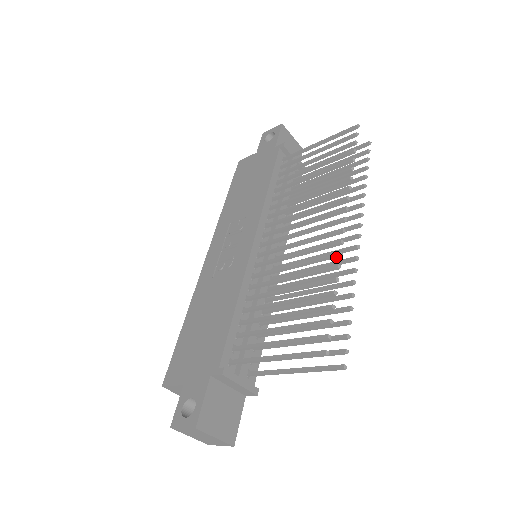
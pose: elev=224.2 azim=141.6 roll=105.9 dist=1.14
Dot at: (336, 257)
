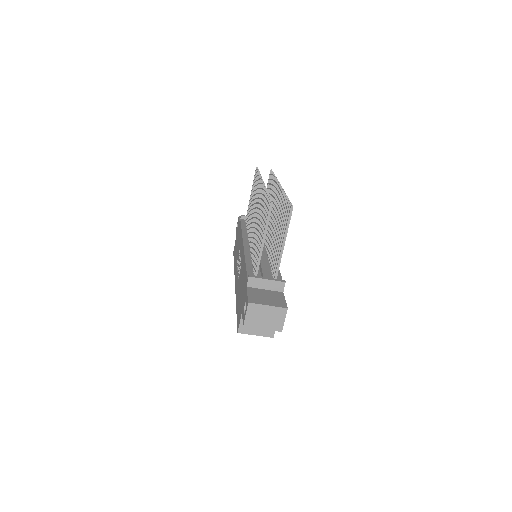
Dot at: occluded
